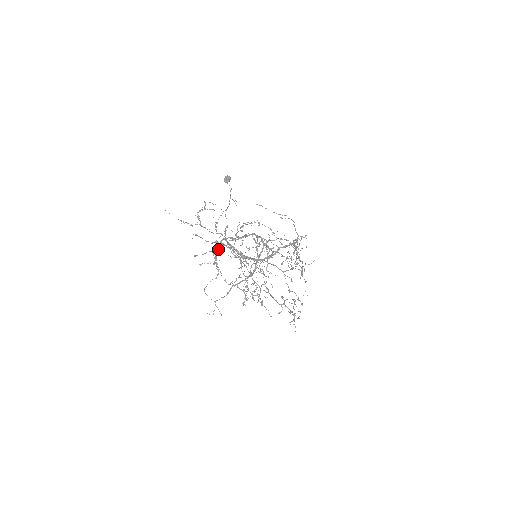
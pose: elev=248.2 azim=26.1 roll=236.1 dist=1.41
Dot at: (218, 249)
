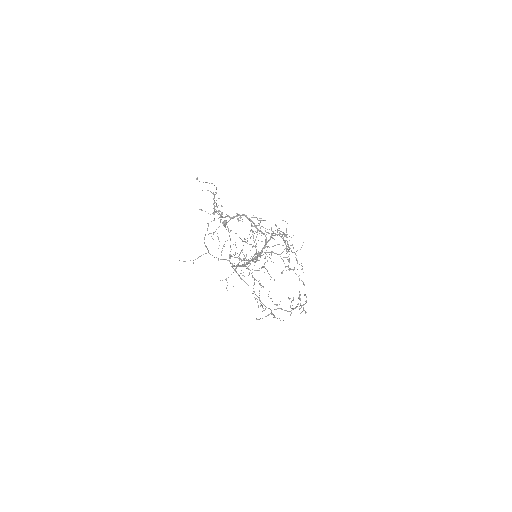
Dot at: occluded
